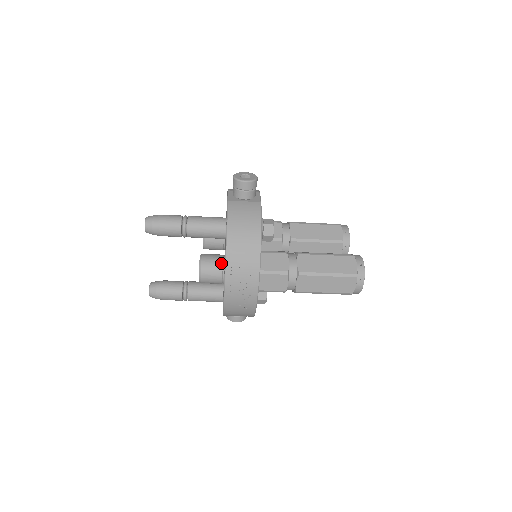
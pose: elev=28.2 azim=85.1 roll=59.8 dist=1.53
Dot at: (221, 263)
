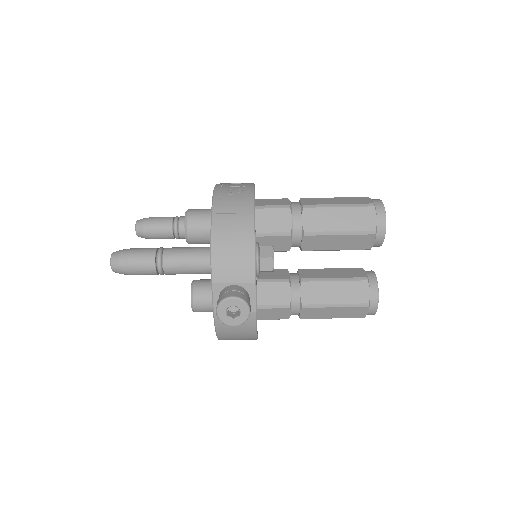
Dot at: occluded
